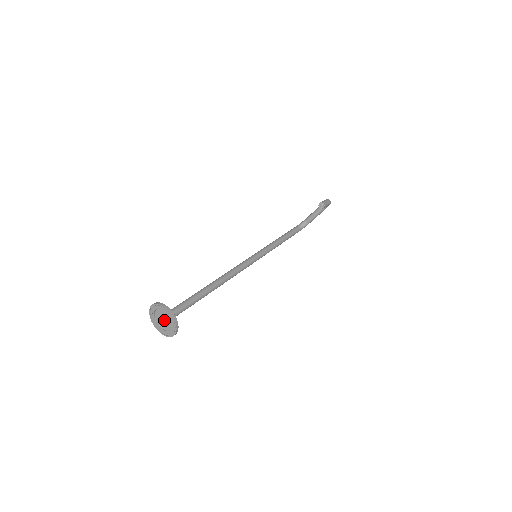
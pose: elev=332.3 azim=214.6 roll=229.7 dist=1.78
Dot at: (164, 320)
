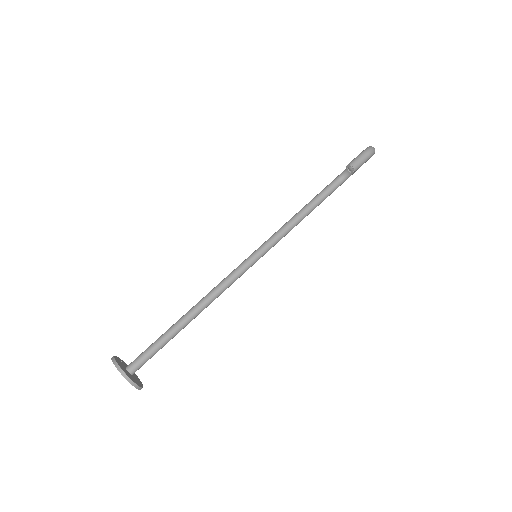
Dot at: occluded
